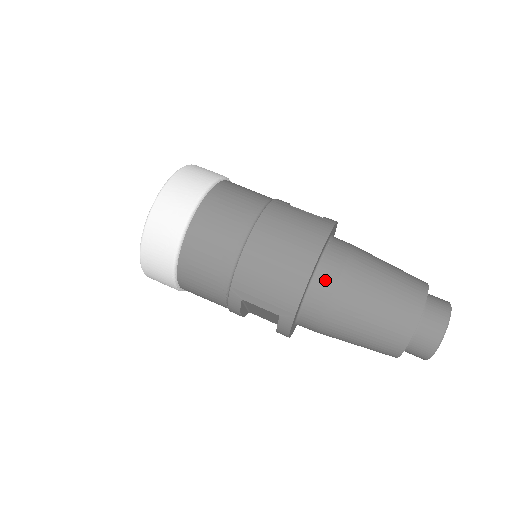
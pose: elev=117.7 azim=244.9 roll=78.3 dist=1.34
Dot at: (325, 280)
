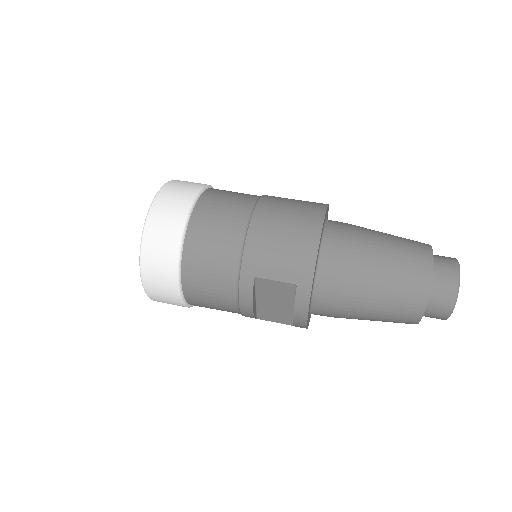
Dot at: (334, 243)
